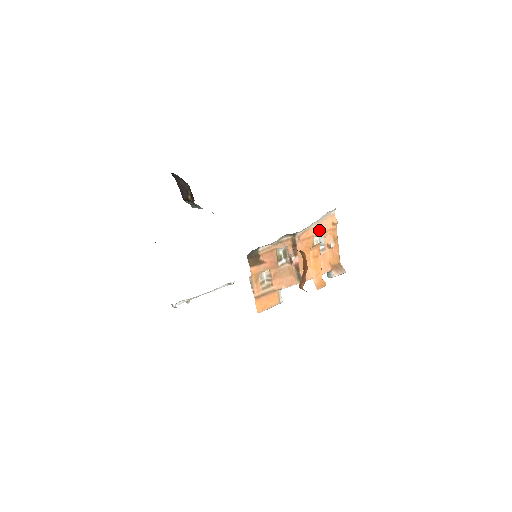
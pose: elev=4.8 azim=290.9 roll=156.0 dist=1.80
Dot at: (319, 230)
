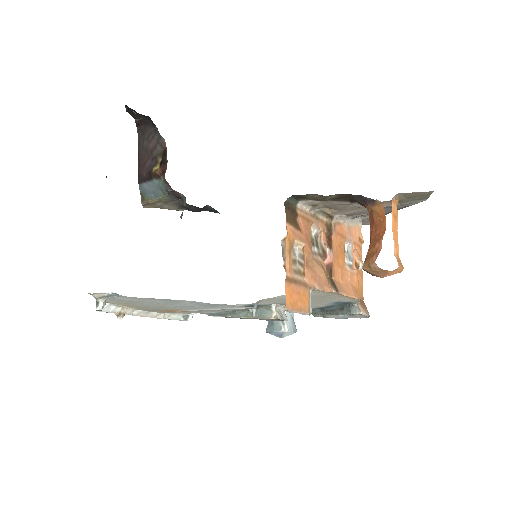
Dot at: (349, 235)
